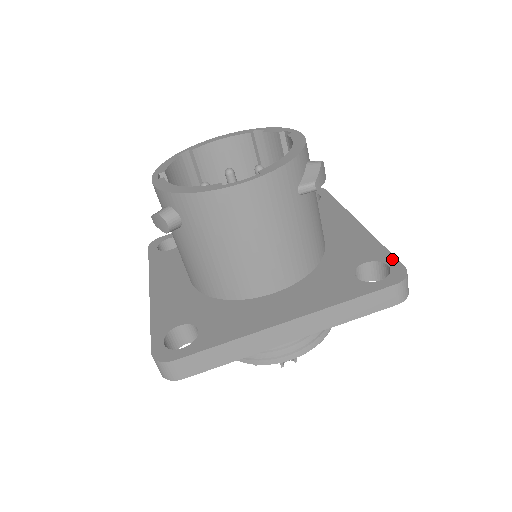
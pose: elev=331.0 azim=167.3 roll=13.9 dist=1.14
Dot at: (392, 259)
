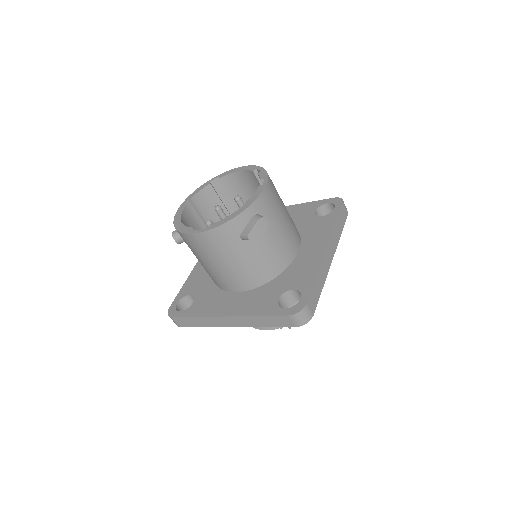
Dot at: (307, 293)
